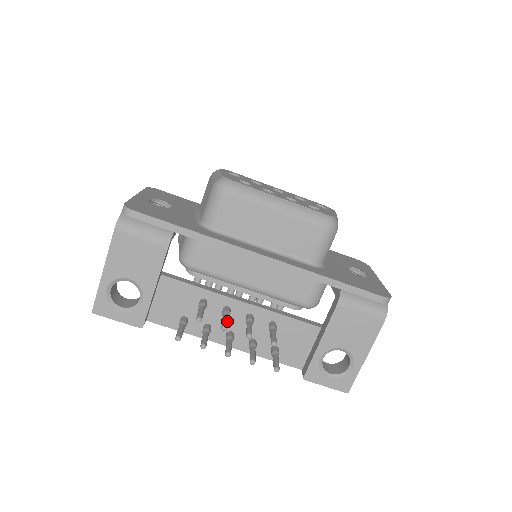
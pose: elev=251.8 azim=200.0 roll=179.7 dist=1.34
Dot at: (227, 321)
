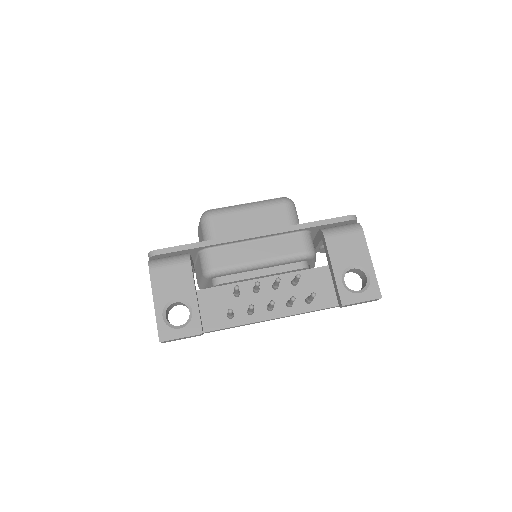
Dot at: occluded
